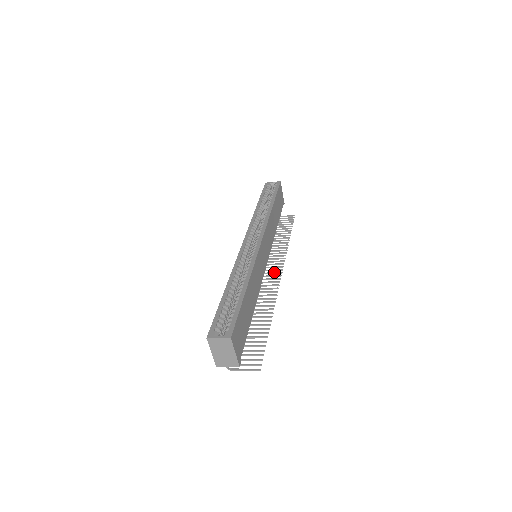
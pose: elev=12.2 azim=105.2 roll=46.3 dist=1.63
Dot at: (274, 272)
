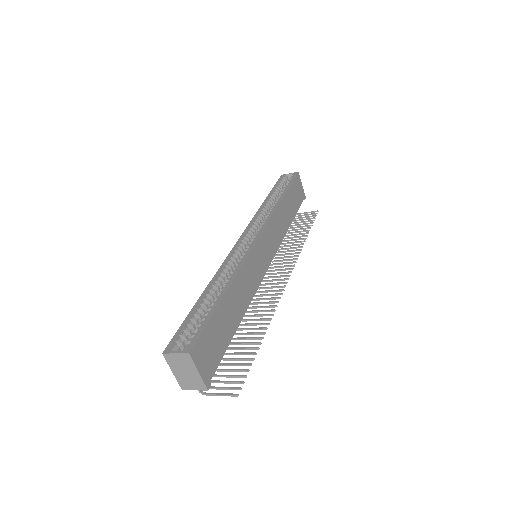
Dot at: (281, 275)
